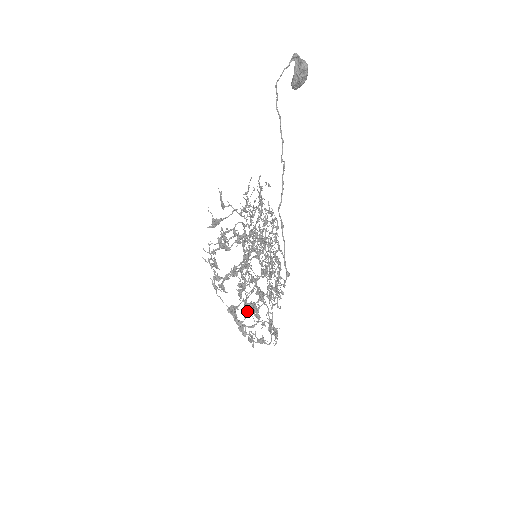
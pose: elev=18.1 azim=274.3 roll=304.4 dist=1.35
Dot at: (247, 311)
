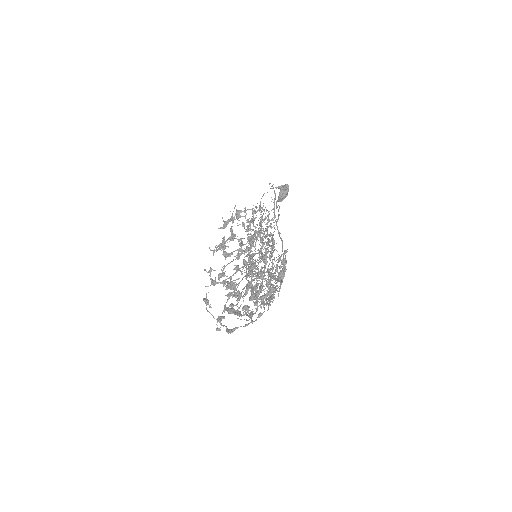
Dot at: (253, 262)
